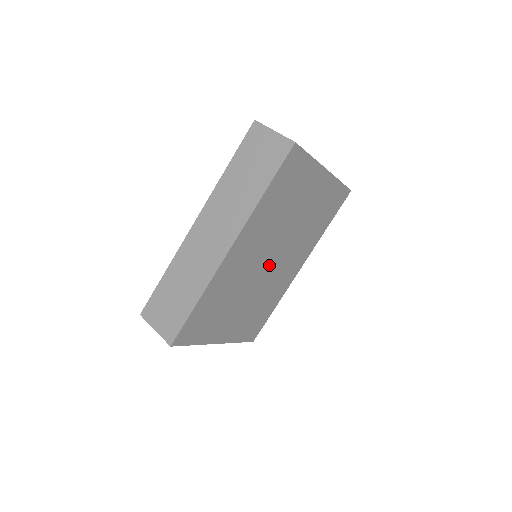
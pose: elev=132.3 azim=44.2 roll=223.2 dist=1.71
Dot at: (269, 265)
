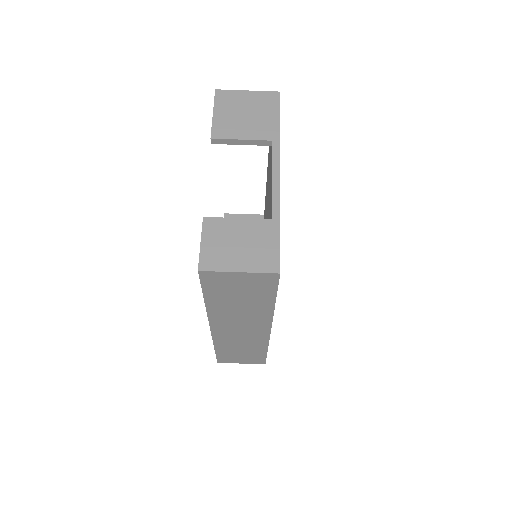
Dot at: occluded
